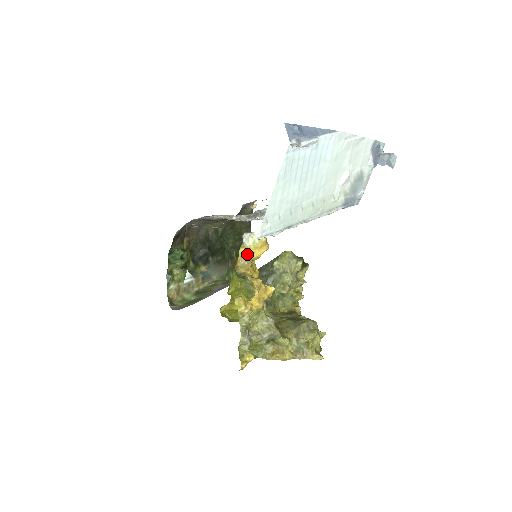
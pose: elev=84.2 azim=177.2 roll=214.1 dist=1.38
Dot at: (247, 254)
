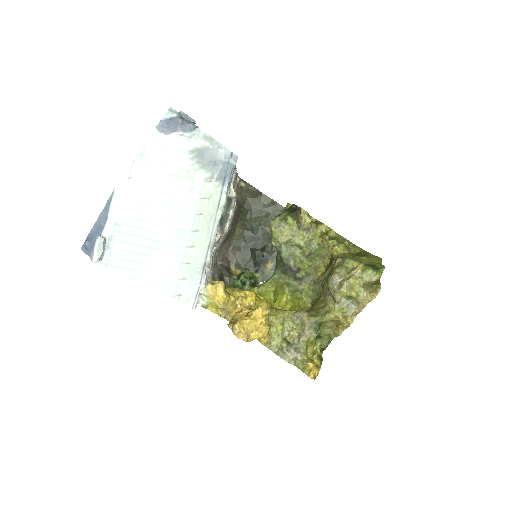
Dot at: (216, 306)
